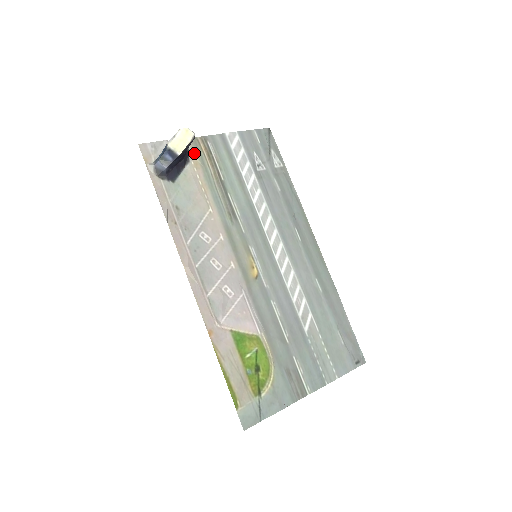
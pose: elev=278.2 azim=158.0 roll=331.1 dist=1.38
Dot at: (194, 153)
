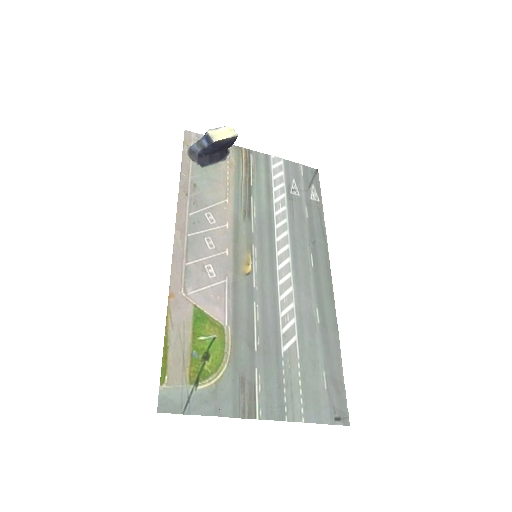
Dot at: (233, 156)
